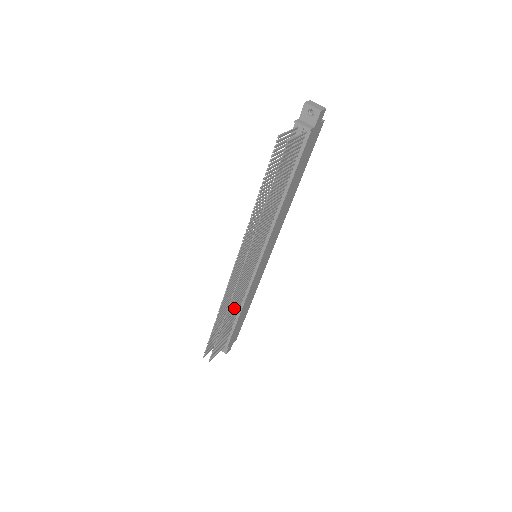
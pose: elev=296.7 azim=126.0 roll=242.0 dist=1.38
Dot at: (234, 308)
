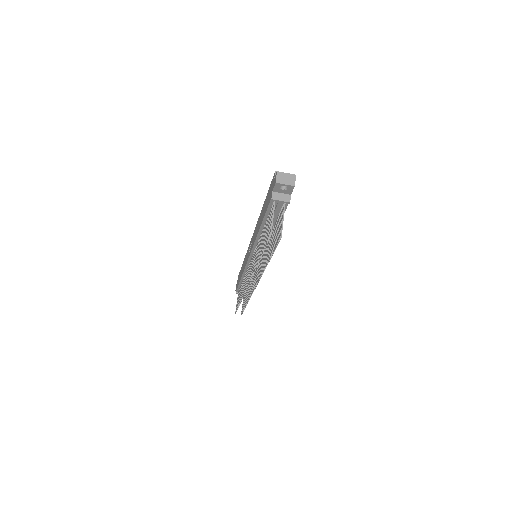
Dot at: occluded
